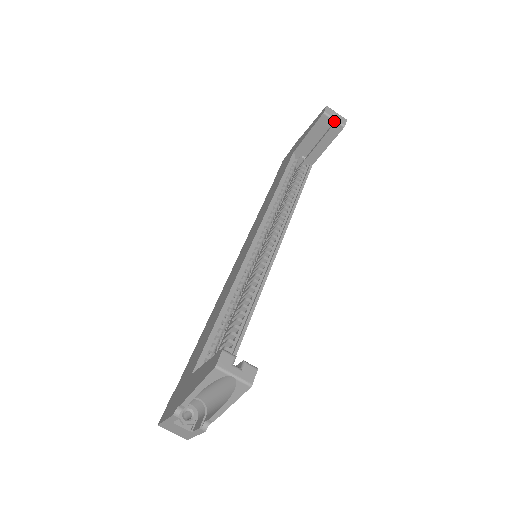
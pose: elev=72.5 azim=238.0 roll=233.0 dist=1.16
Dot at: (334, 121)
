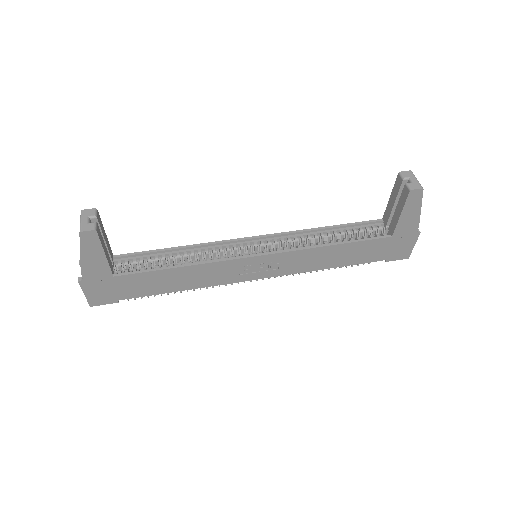
Dot at: occluded
